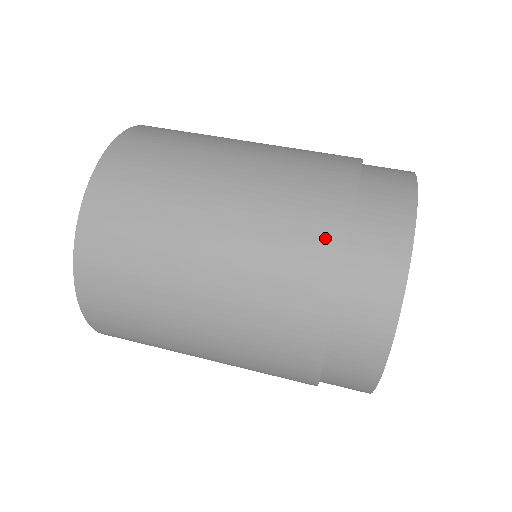
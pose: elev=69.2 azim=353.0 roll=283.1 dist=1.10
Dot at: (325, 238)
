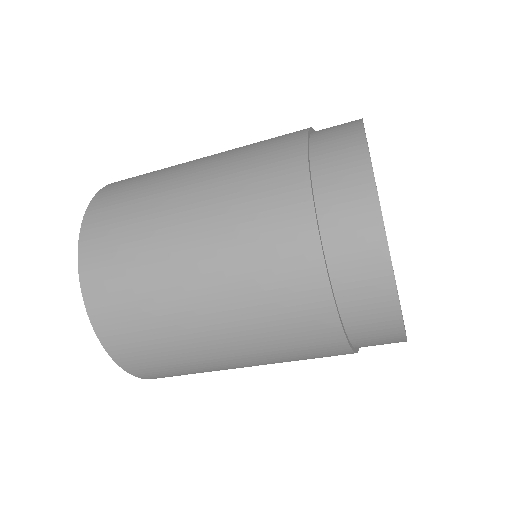
Dot at: (290, 135)
